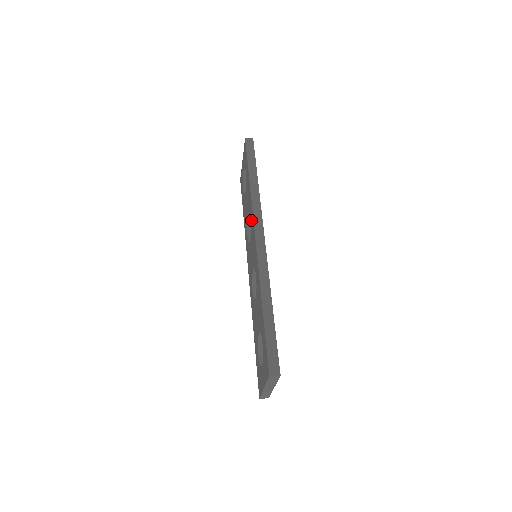
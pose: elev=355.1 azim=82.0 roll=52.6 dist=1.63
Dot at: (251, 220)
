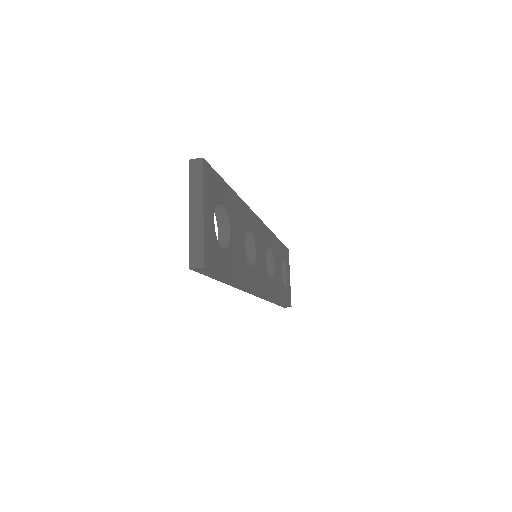
Dot at: occluded
